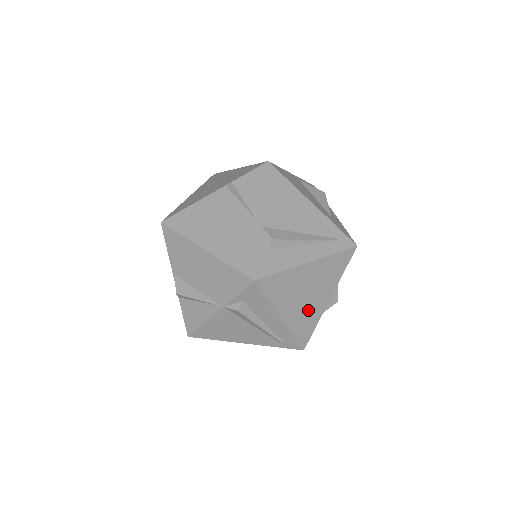
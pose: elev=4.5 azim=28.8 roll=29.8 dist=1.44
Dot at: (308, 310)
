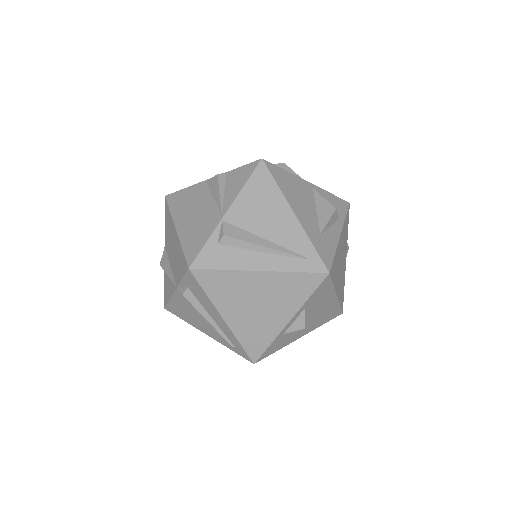
Dot at: (259, 322)
